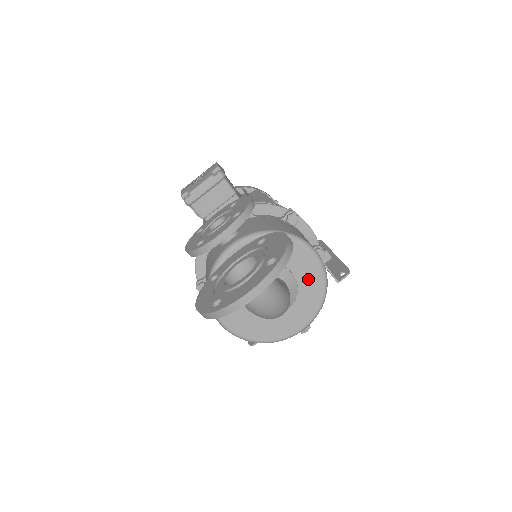
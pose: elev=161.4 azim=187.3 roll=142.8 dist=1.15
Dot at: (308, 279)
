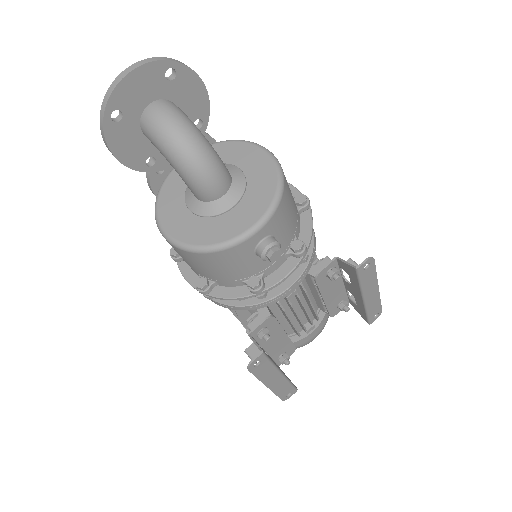
Dot at: (258, 172)
